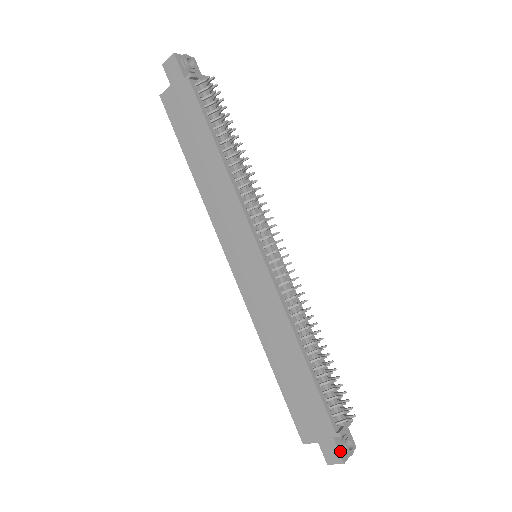
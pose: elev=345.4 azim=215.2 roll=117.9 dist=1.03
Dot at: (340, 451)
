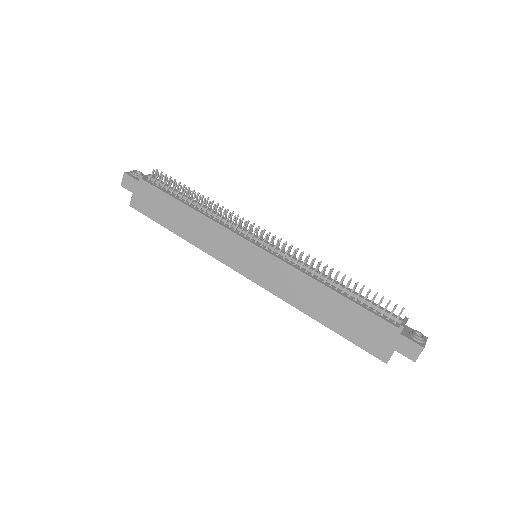
Dot at: (414, 341)
